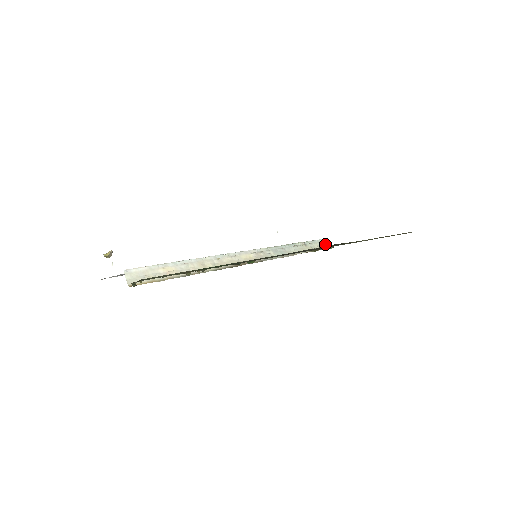
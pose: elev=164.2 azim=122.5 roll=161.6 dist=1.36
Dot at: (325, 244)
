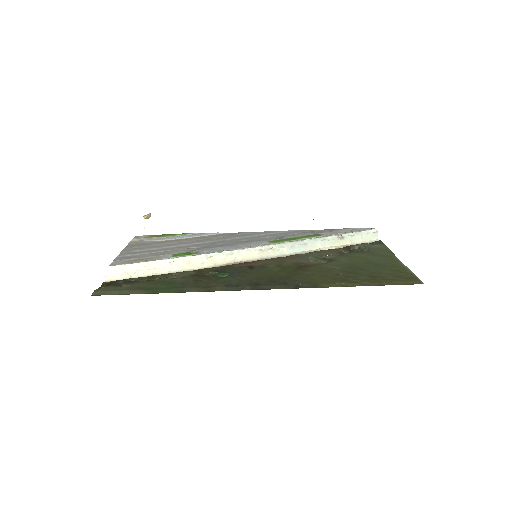
Dot at: occluded
